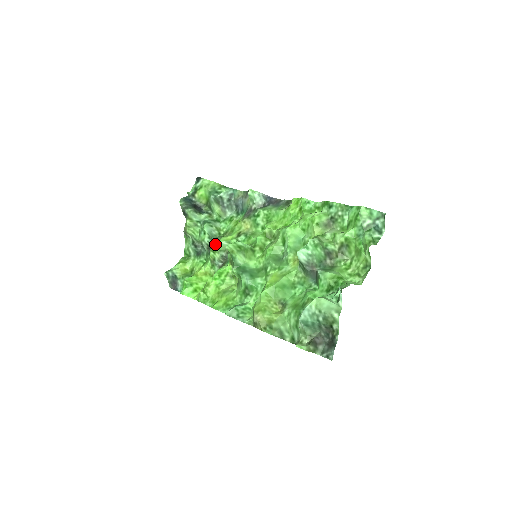
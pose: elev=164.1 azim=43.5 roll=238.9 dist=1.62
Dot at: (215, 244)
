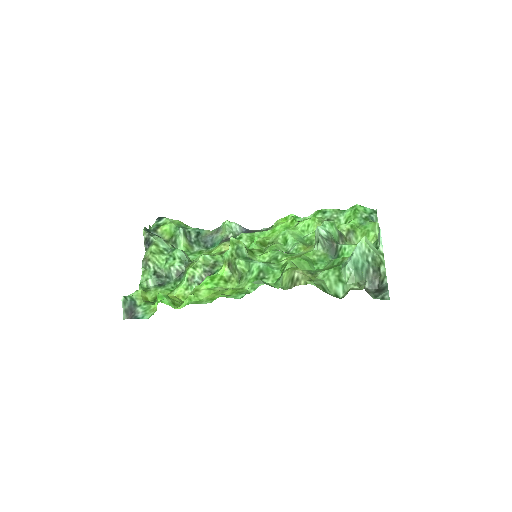
Dot at: (195, 260)
